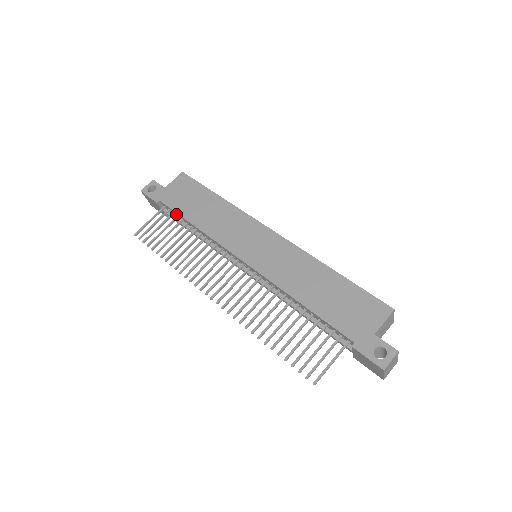
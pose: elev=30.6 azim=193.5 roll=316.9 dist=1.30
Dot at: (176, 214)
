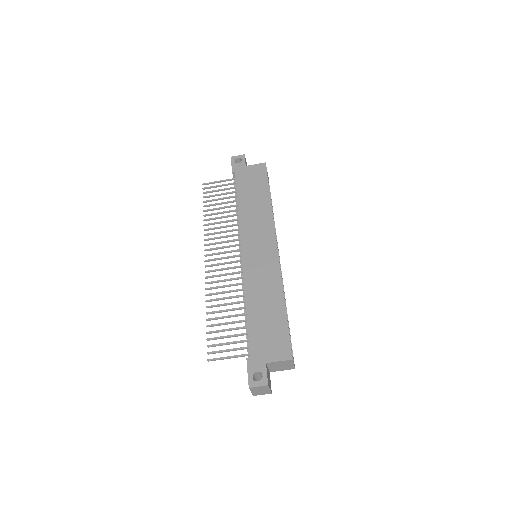
Dot at: occluded
